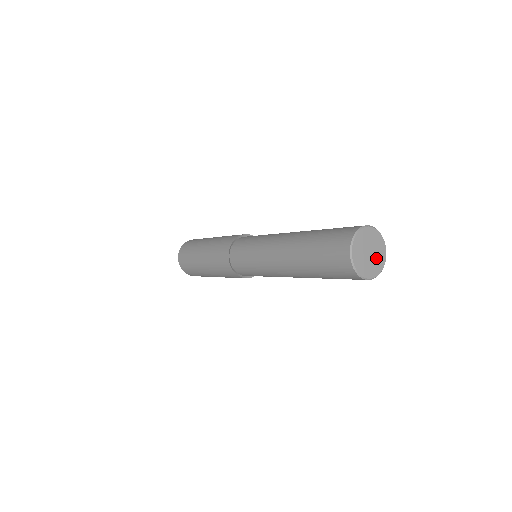
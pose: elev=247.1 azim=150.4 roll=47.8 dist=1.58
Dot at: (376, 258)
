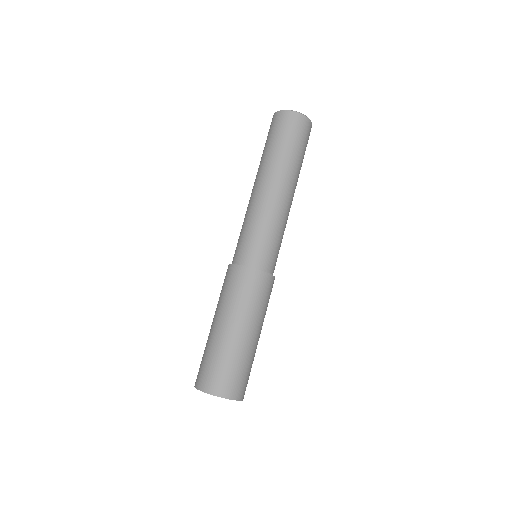
Dot at: occluded
